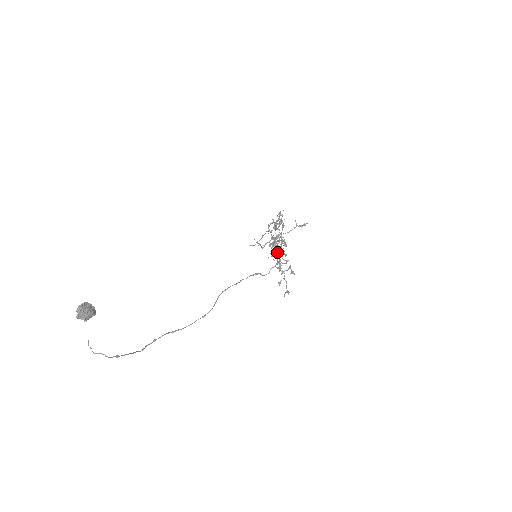
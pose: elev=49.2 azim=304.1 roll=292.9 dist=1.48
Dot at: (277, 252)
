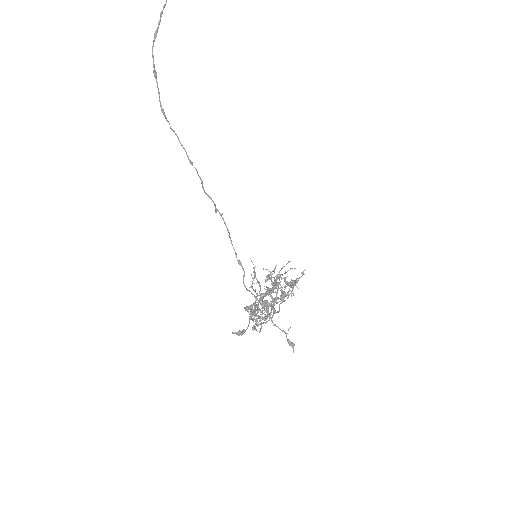
Dot at: (276, 282)
